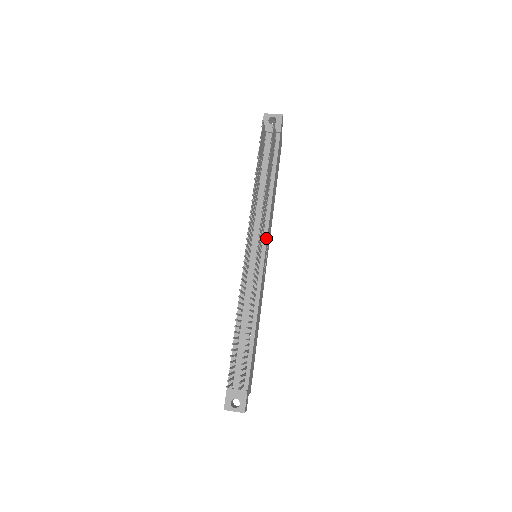
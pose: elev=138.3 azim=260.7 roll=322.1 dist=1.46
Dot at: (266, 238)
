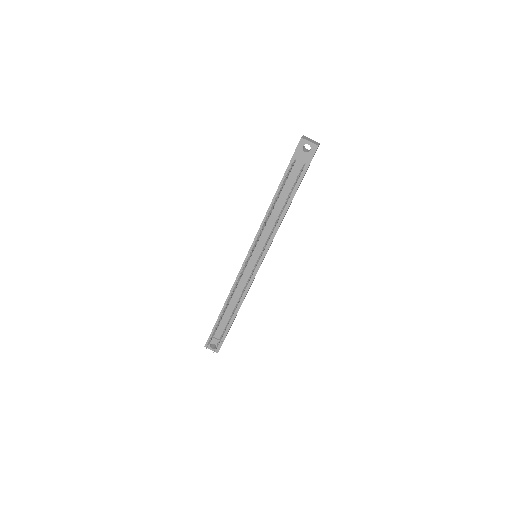
Dot at: (267, 250)
